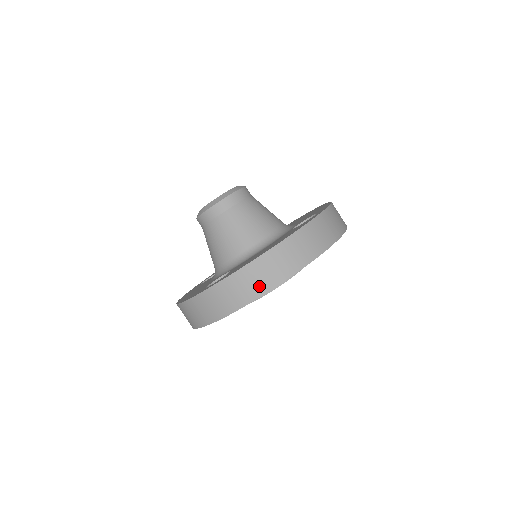
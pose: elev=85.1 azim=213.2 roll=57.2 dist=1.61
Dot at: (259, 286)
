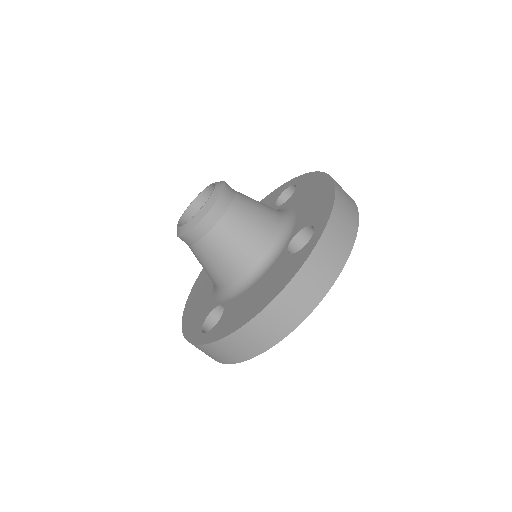
Dot at: (252, 348)
